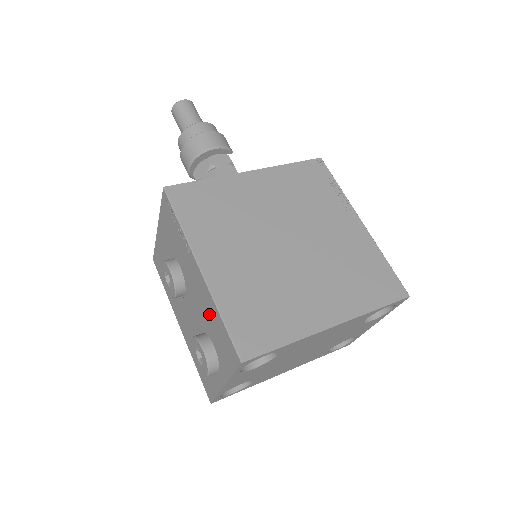
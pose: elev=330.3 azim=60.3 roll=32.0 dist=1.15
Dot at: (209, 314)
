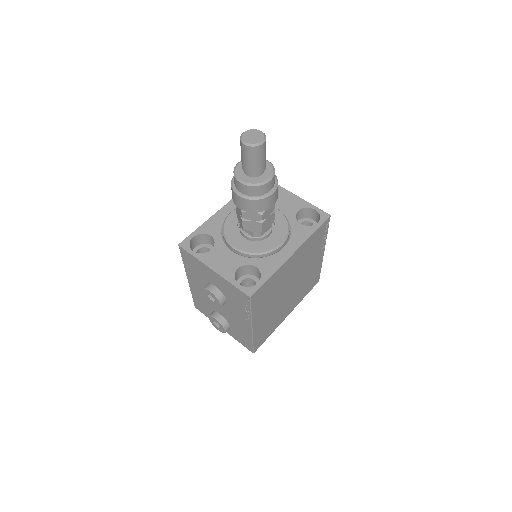
Dot at: (241, 330)
